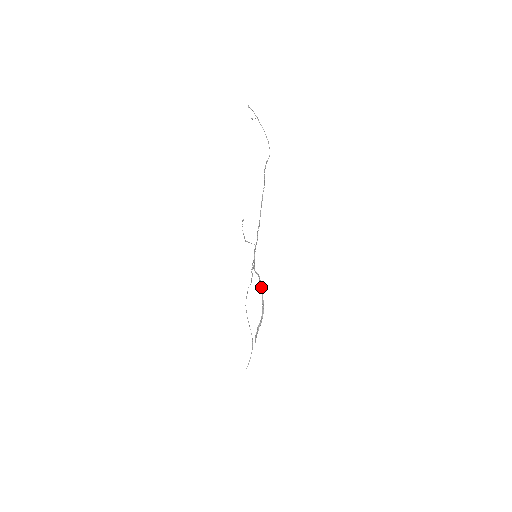
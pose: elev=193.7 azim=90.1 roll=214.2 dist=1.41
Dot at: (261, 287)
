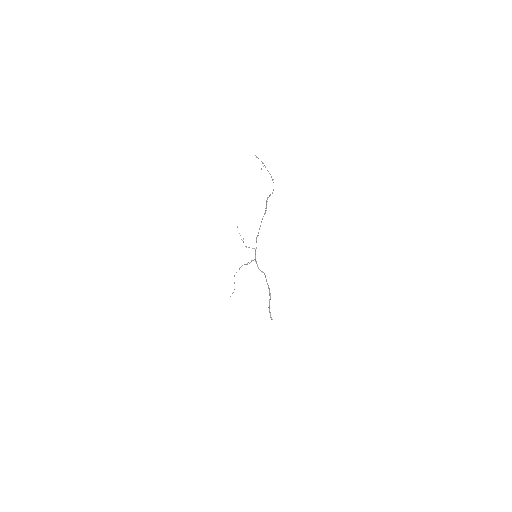
Dot at: (266, 280)
